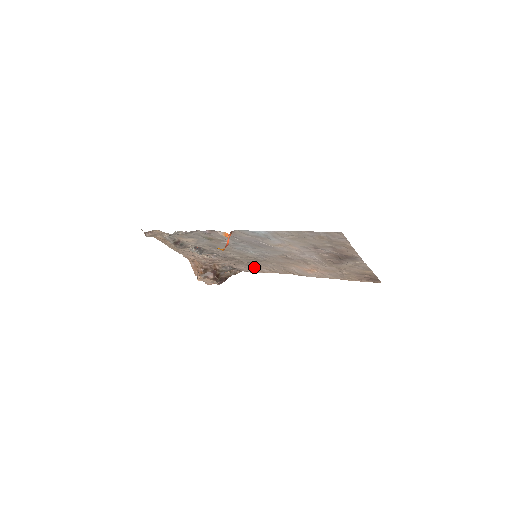
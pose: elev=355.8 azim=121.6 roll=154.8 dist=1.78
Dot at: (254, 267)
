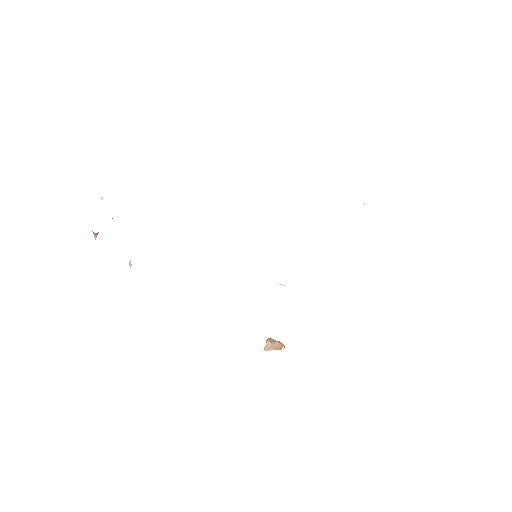
Dot at: occluded
